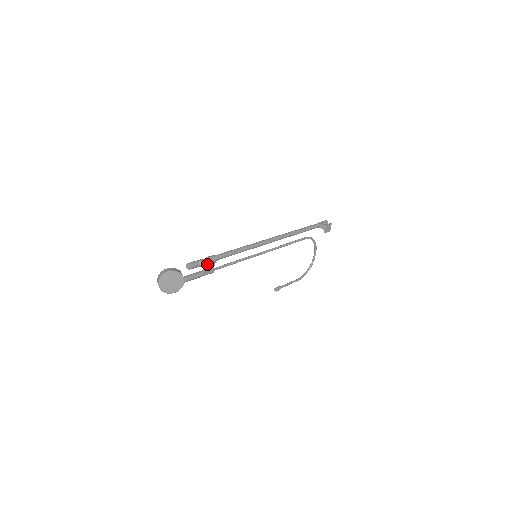
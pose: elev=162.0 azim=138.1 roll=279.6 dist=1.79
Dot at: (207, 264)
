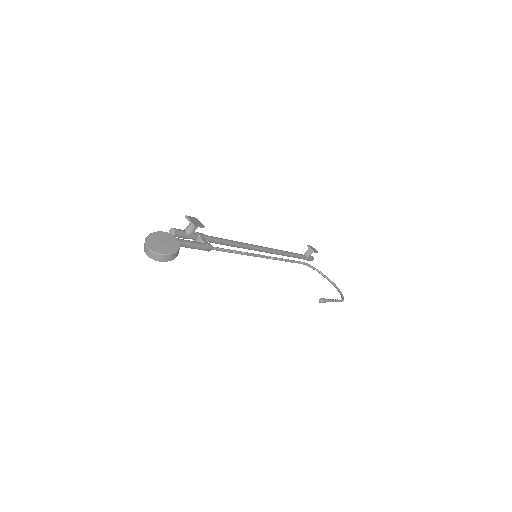
Dot at: (189, 217)
